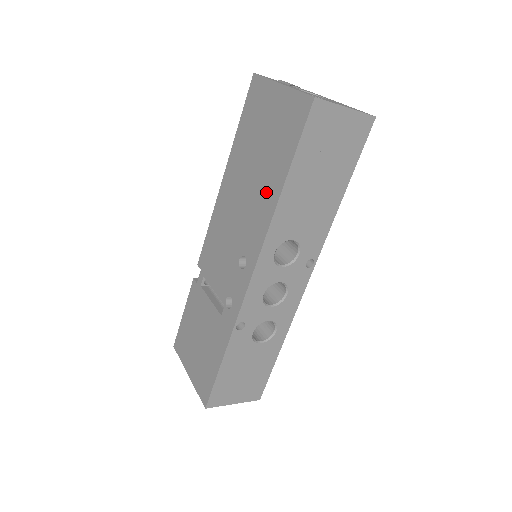
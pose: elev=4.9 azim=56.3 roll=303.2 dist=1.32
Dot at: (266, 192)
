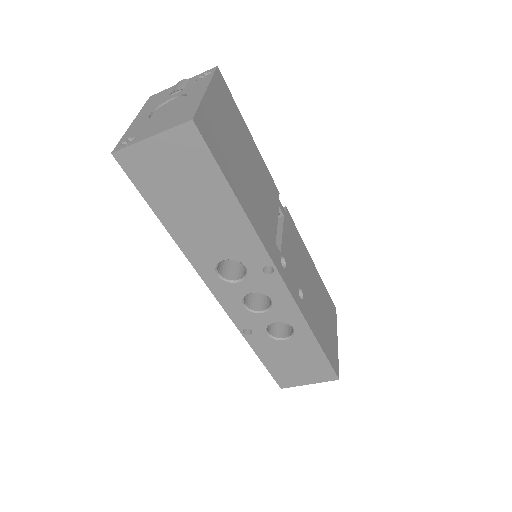
Dot at: occluded
